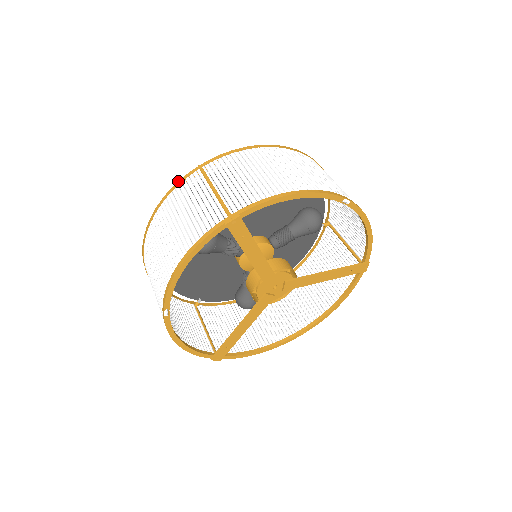
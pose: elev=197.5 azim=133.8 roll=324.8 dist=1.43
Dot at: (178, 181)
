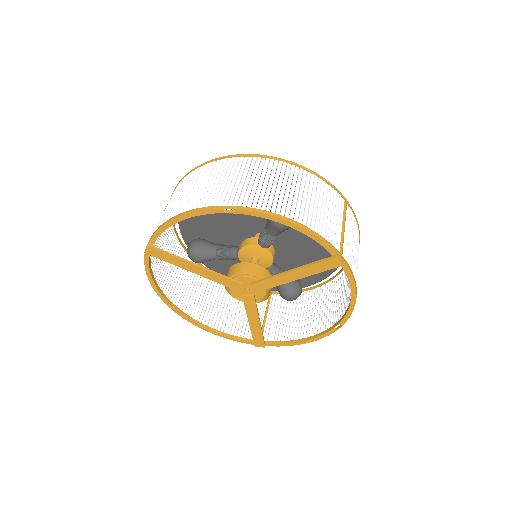
Dot at: occluded
